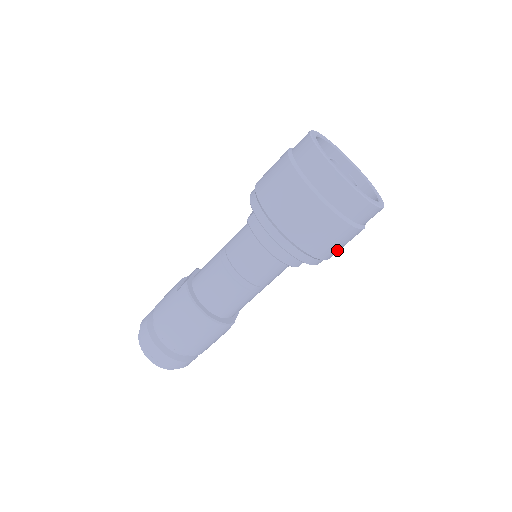
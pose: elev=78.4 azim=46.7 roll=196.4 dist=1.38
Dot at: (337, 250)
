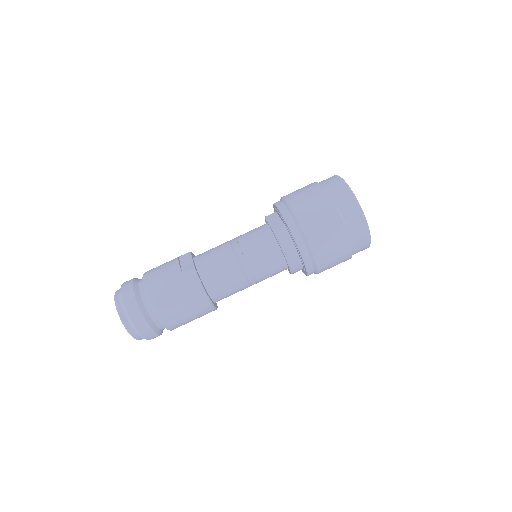
Dot at: occluded
